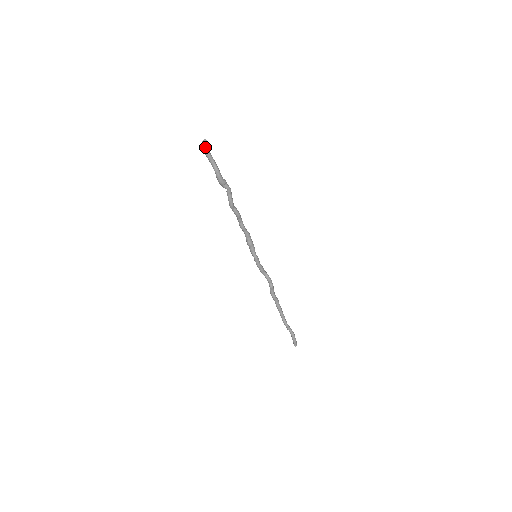
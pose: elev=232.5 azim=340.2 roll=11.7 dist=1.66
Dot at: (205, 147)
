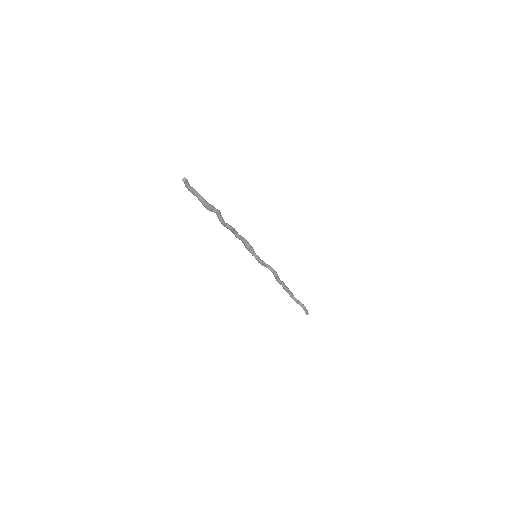
Dot at: (186, 185)
